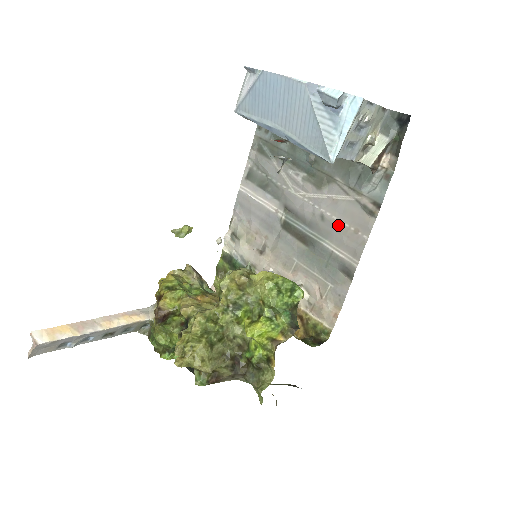
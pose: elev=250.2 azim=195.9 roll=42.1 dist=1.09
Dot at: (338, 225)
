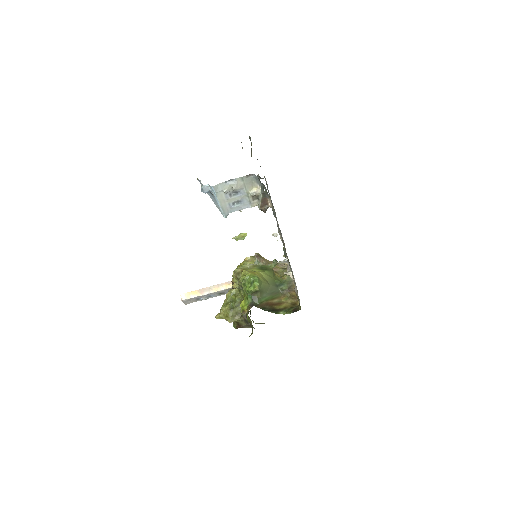
Dot at: occluded
